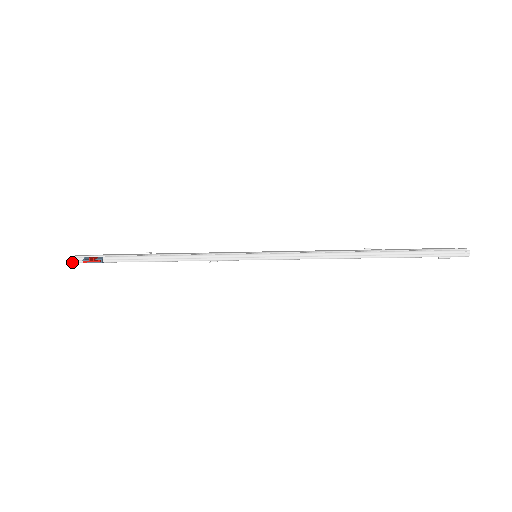
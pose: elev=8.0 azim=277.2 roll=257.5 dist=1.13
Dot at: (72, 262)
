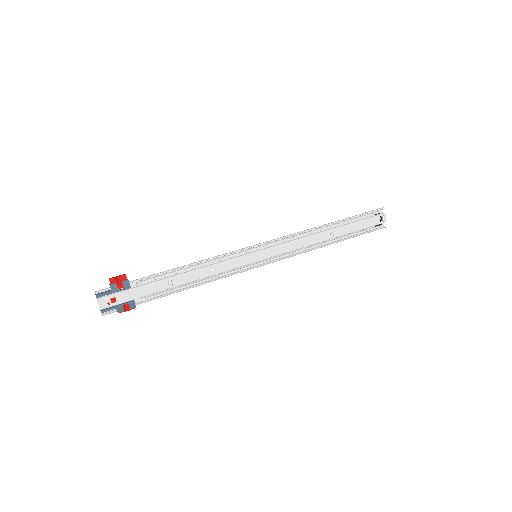
Dot at: (105, 314)
